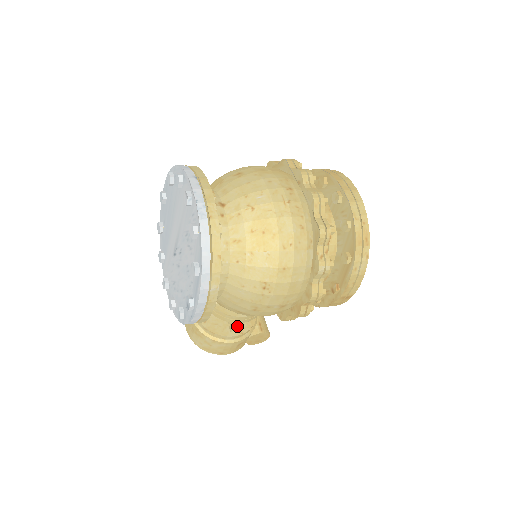
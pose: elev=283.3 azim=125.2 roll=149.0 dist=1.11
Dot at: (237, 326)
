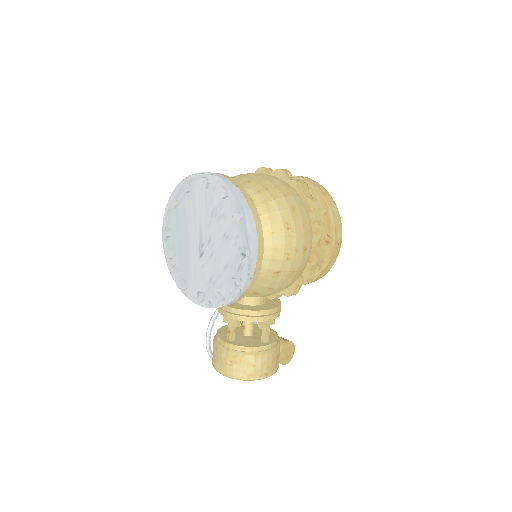
Dot at: (268, 333)
